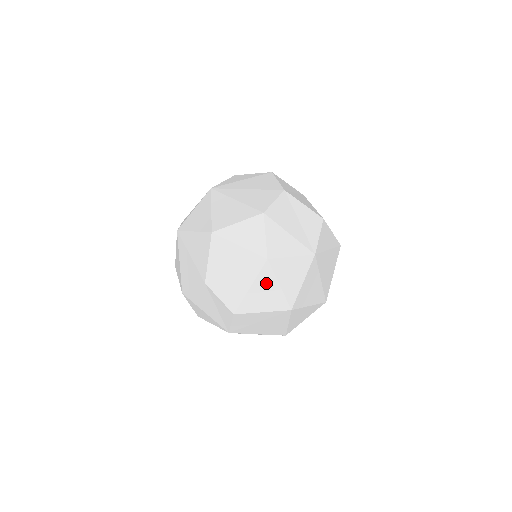
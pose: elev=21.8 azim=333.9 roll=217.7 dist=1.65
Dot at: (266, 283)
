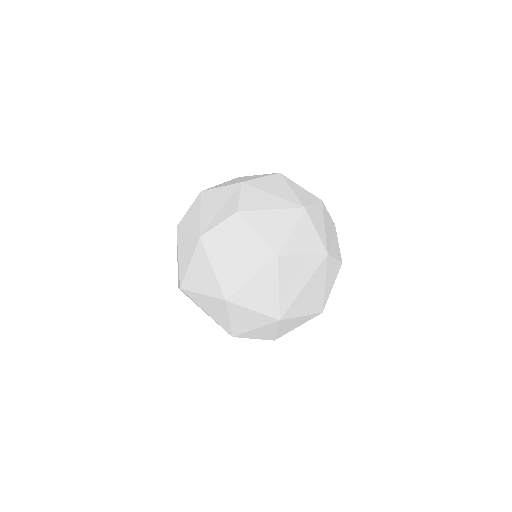
Dot at: (285, 219)
